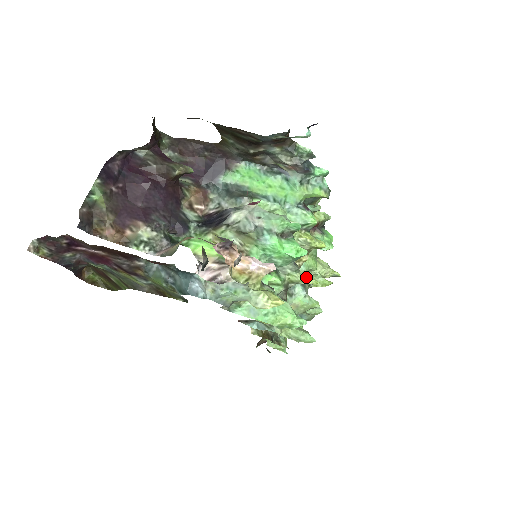
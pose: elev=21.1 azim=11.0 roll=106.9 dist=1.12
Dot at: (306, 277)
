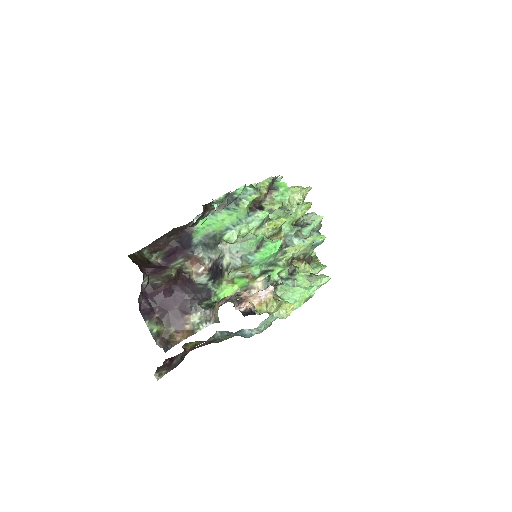
Dot at: (293, 250)
